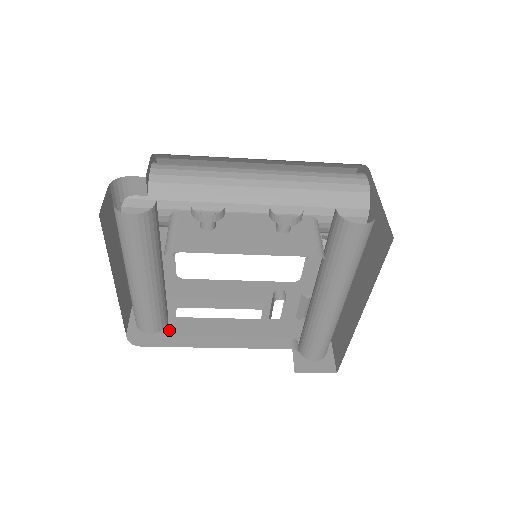
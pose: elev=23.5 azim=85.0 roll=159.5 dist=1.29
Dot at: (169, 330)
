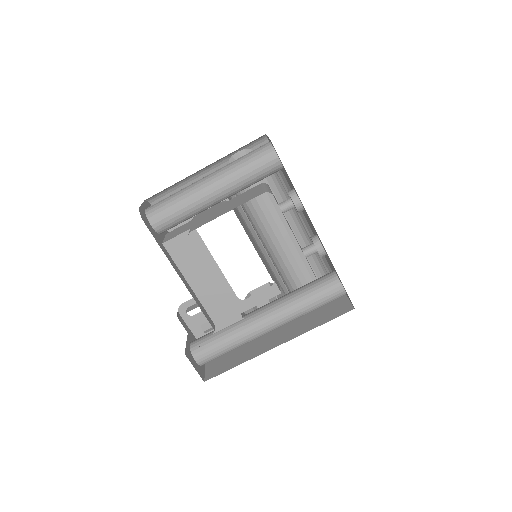
Dot at: (161, 238)
